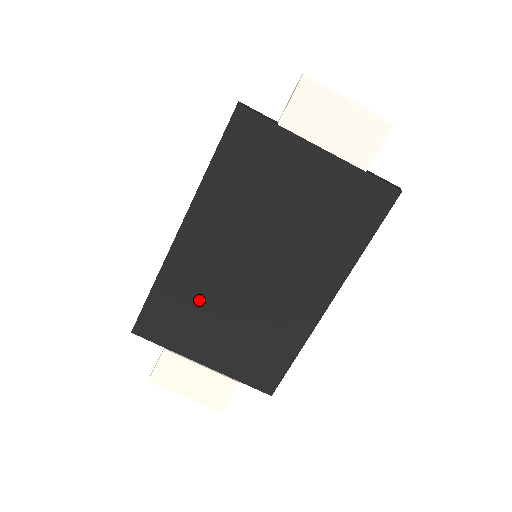
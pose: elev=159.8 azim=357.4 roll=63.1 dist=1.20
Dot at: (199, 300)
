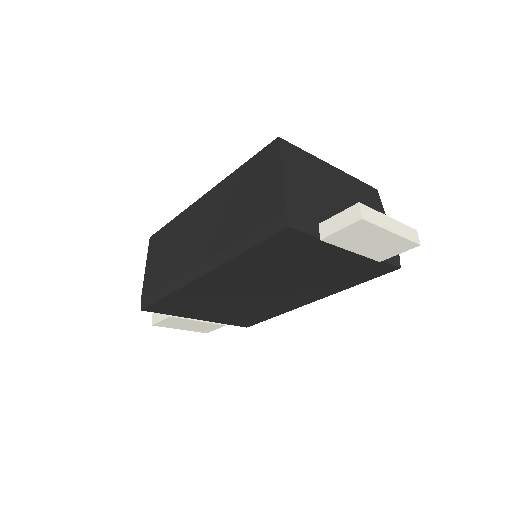
Dot at: (206, 301)
